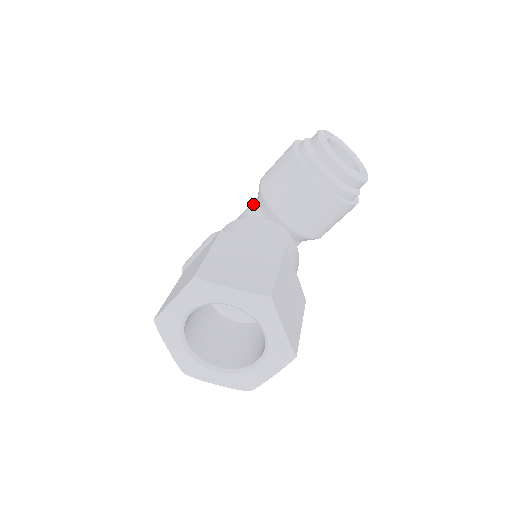
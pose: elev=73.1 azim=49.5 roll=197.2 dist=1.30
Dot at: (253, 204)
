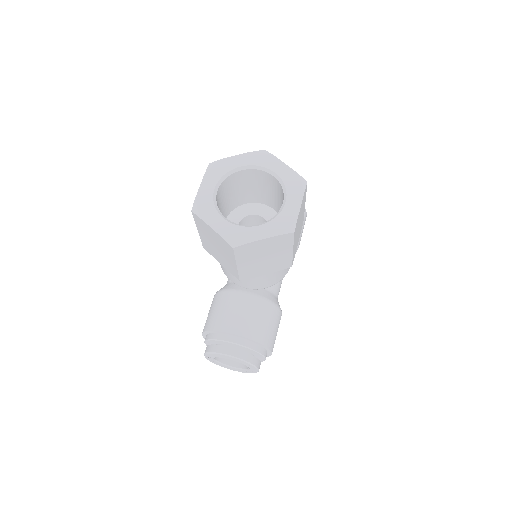
Dot at: occluded
